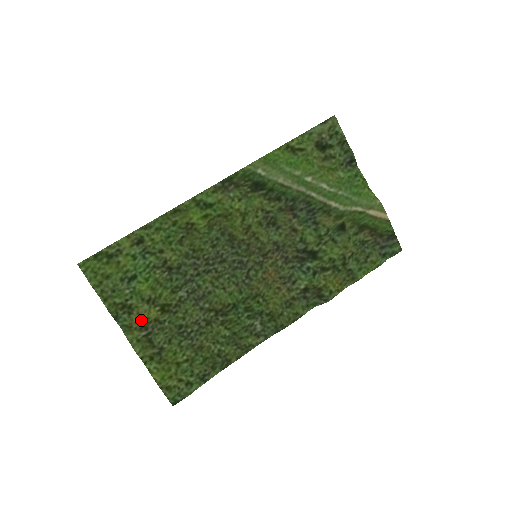
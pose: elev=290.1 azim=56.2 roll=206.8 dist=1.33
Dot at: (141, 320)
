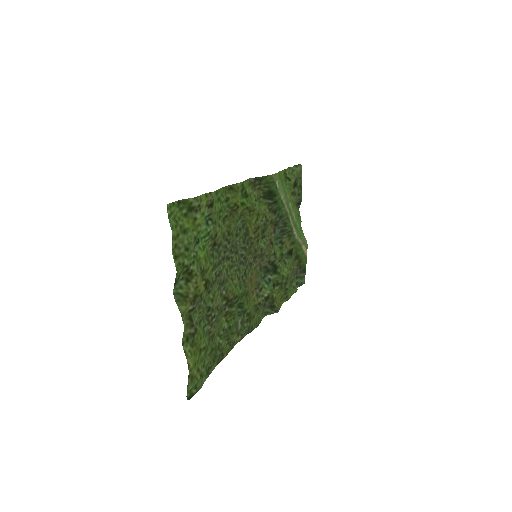
Dot at: (196, 291)
